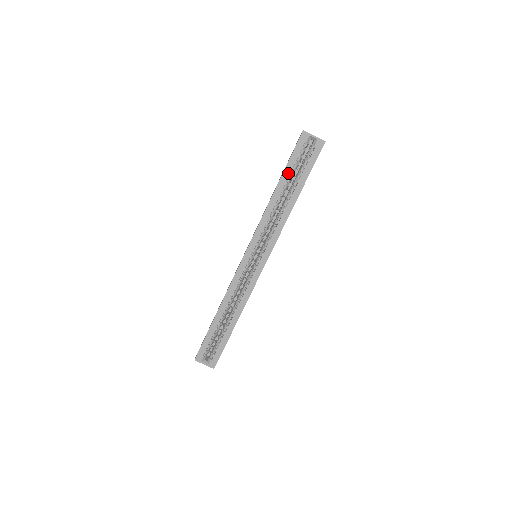
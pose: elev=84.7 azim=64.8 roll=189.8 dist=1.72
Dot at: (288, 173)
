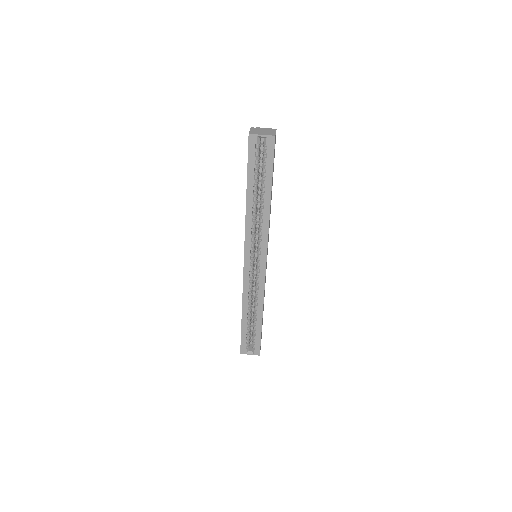
Dot at: (252, 179)
